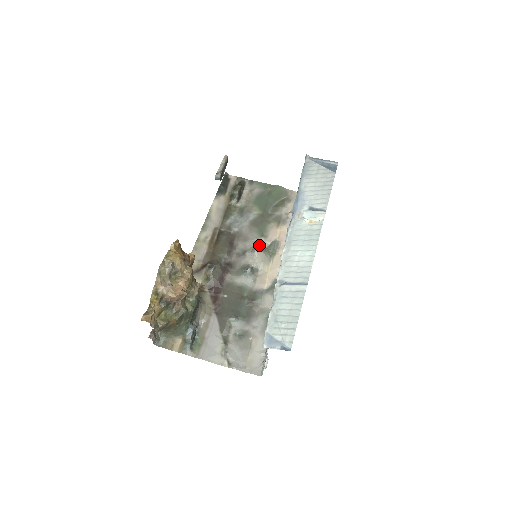
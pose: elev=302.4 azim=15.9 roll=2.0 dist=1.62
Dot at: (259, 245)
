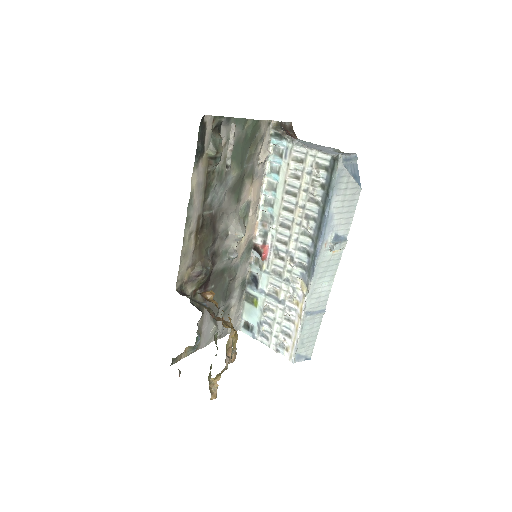
Dot at: (237, 216)
